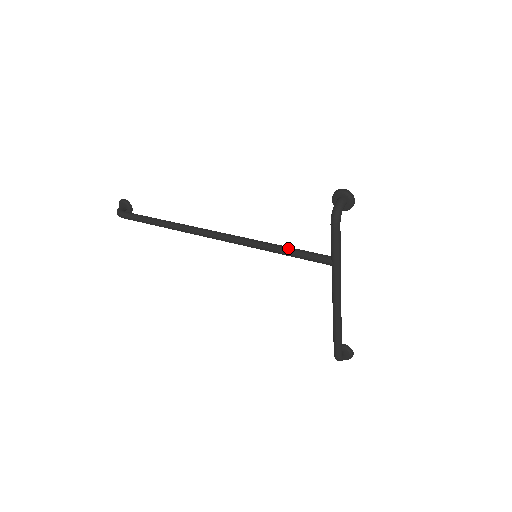
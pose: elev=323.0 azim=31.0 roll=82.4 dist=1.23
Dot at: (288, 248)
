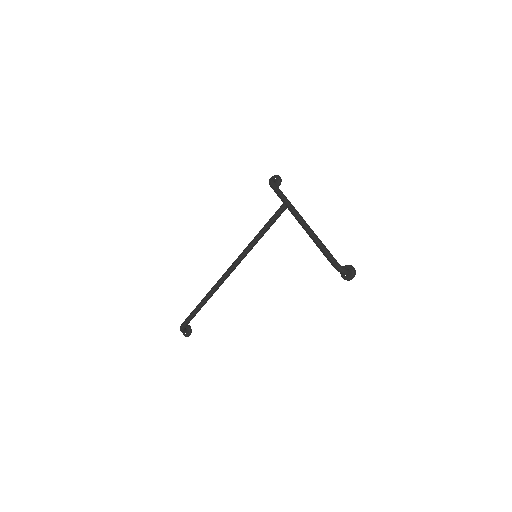
Dot at: (264, 226)
